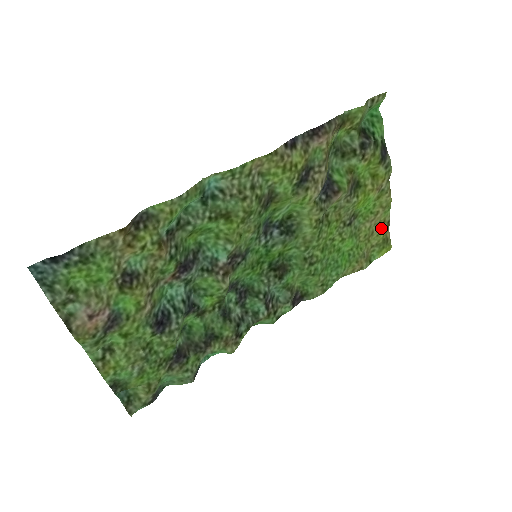
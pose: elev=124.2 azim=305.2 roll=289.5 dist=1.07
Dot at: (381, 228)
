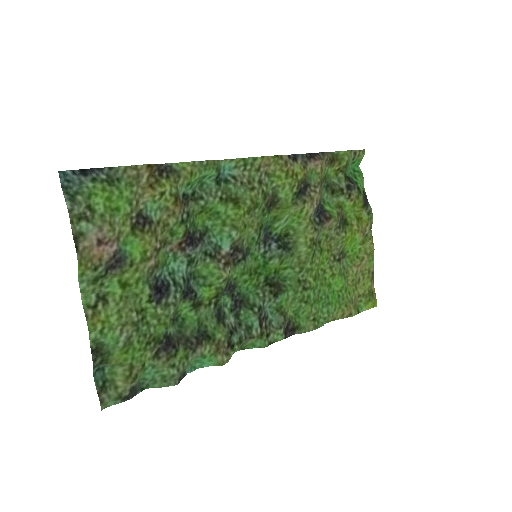
Dot at: (366, 278)
